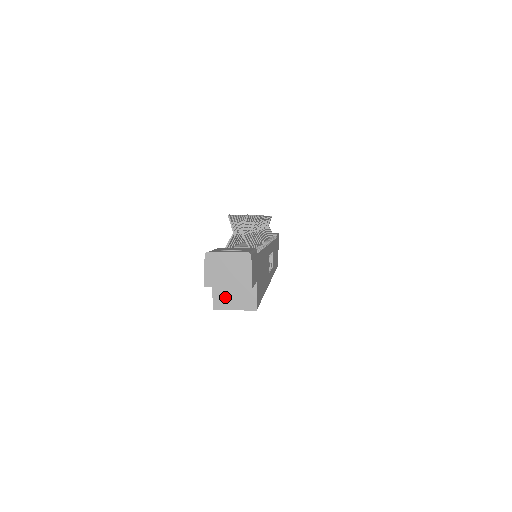
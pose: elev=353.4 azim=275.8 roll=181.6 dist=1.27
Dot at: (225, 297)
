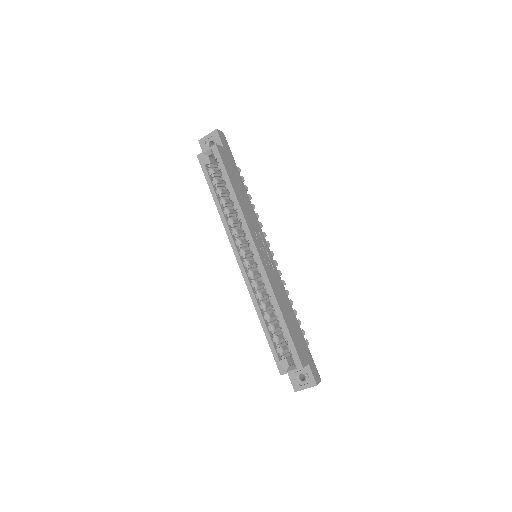
Dot at: occluded
